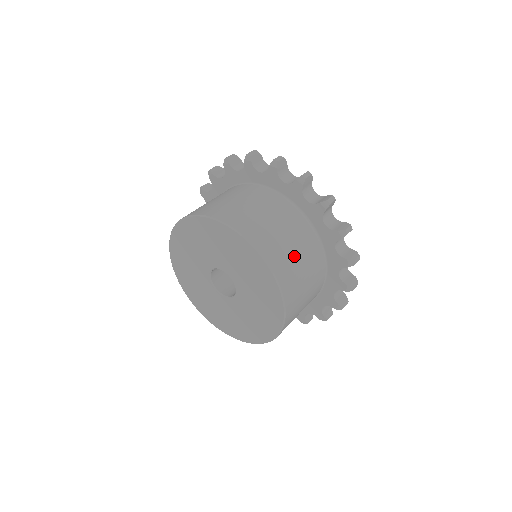
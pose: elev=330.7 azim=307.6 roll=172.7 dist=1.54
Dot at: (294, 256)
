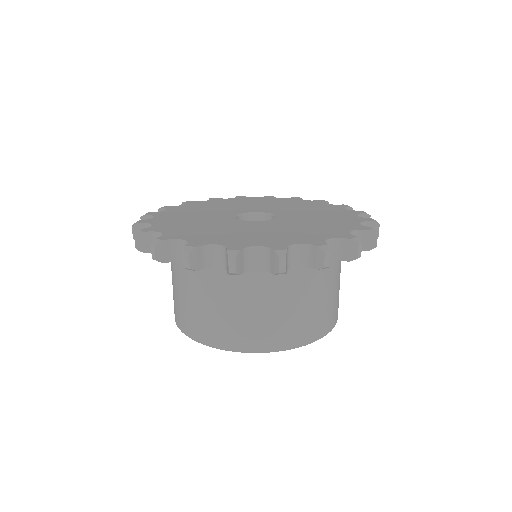
Dot at: (334, 295)
